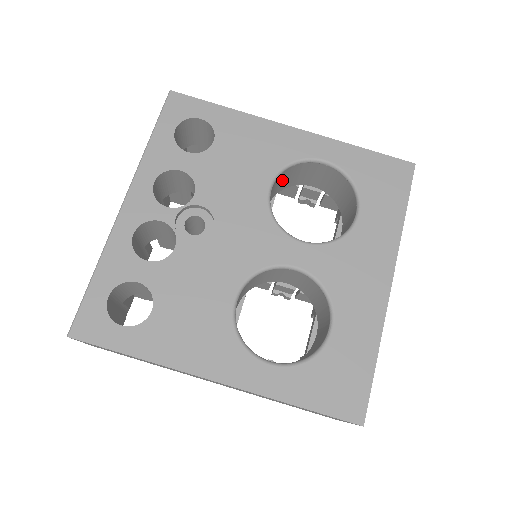
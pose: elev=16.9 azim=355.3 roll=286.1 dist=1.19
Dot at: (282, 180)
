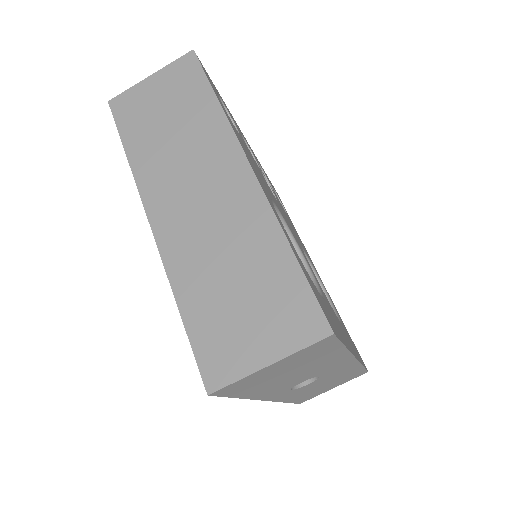
Dot at: occluded
